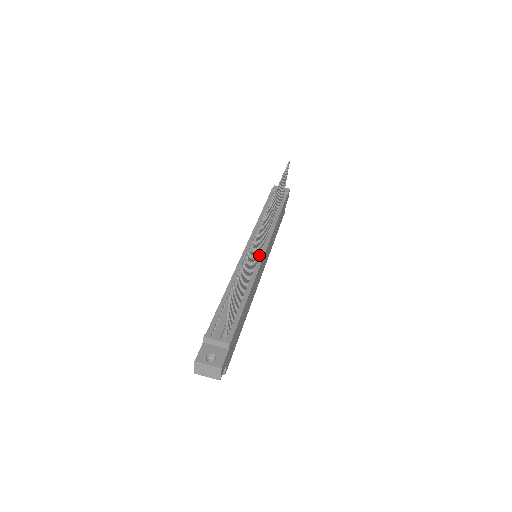
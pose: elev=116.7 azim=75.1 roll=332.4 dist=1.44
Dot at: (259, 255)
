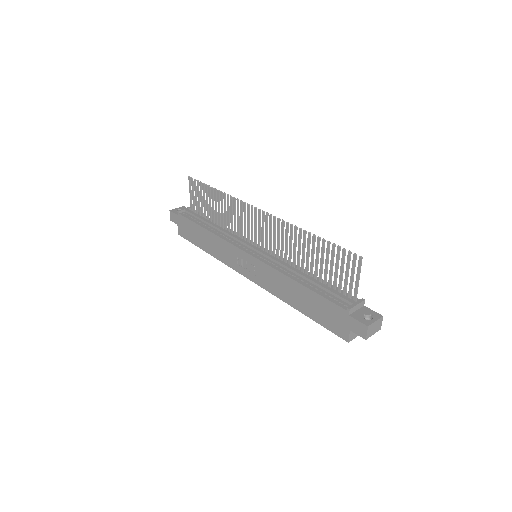
Dot at: (266, 250)
